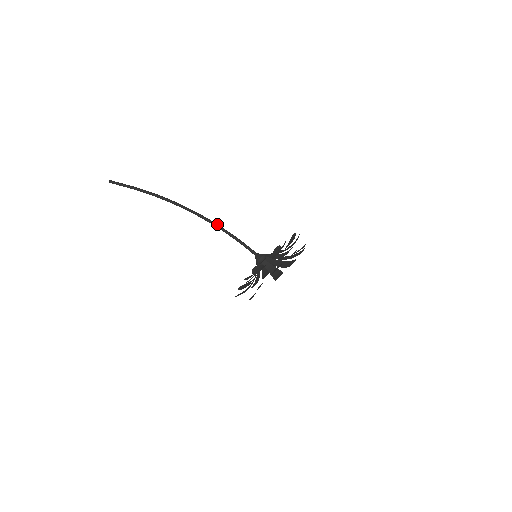
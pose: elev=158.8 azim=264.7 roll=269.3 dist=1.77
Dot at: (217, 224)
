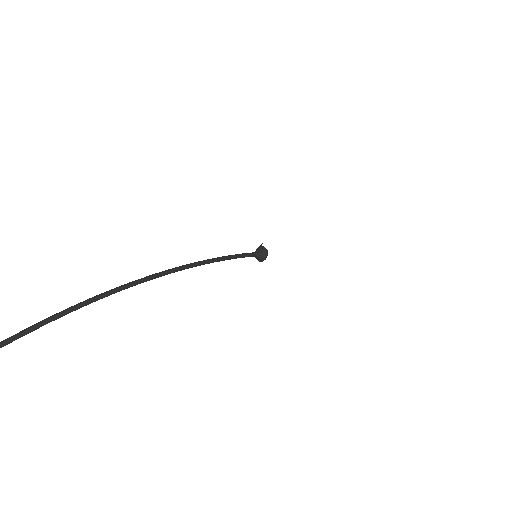
Dot at: (197, 262)
